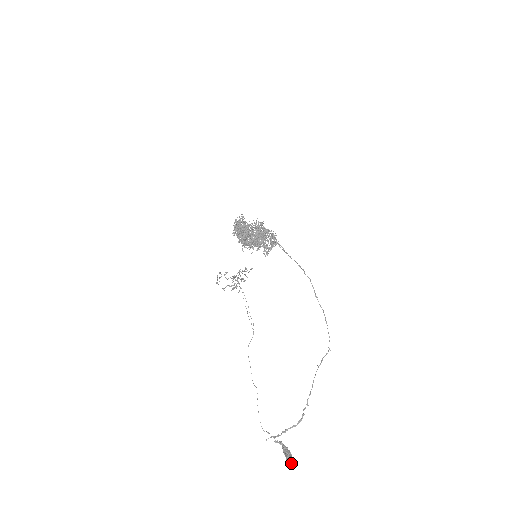
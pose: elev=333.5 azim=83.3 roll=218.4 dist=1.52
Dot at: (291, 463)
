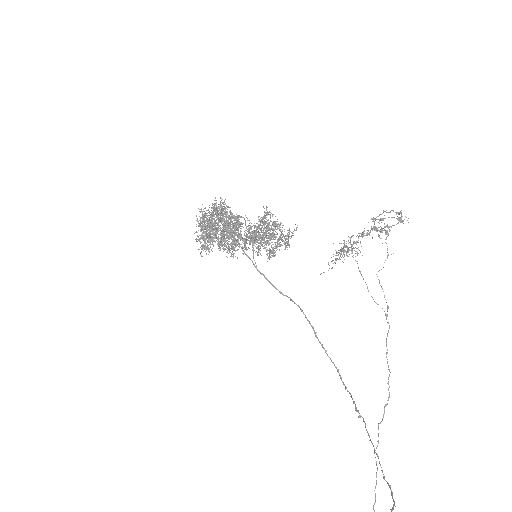
Dot at: out of frame
